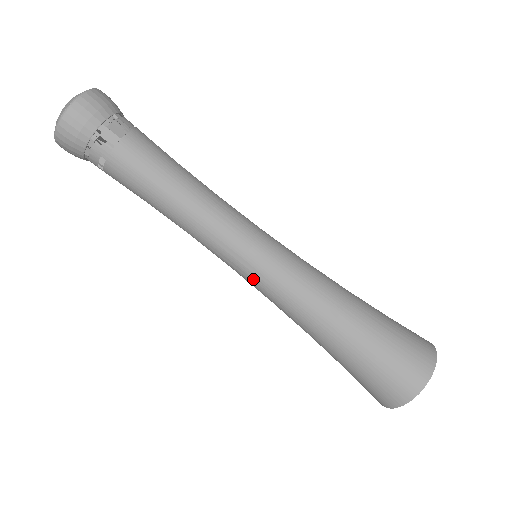
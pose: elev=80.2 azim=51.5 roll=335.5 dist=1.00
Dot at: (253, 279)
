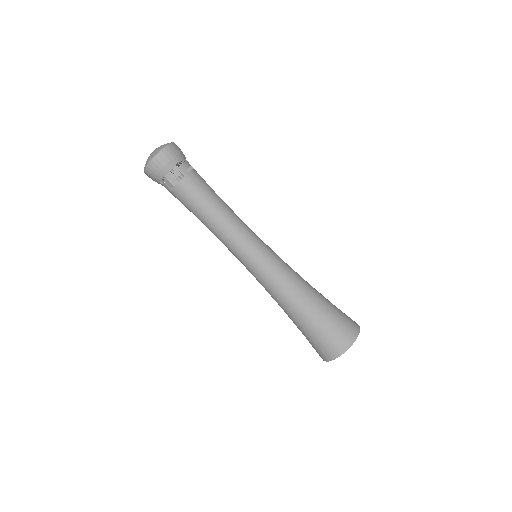
Dot at: (249, 271)
